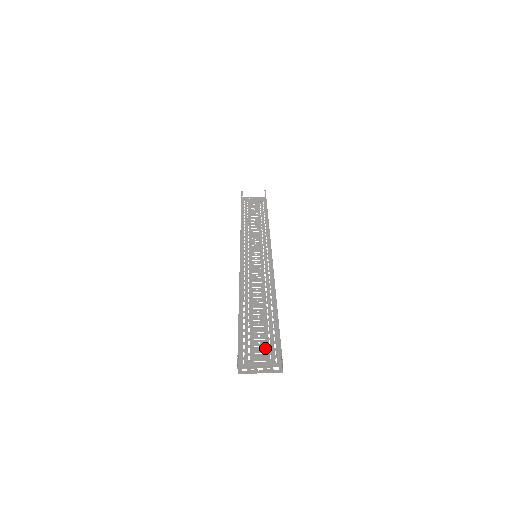
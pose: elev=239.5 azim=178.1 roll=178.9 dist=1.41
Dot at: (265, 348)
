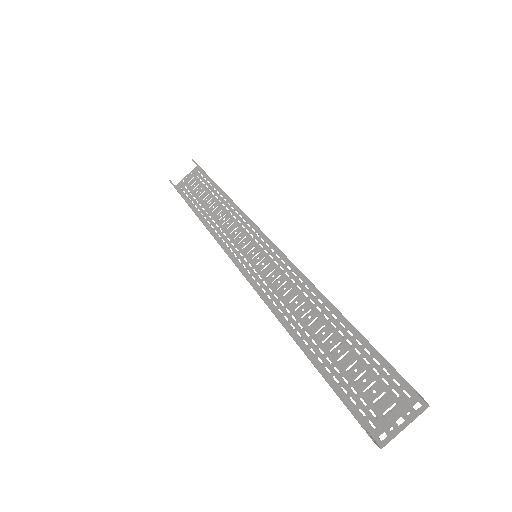
Dot at: (378, 384)
